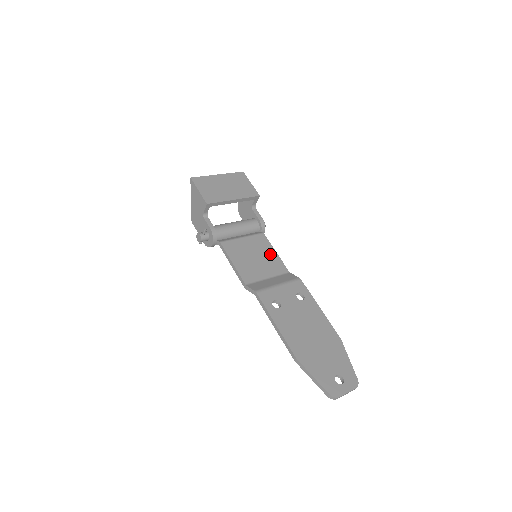
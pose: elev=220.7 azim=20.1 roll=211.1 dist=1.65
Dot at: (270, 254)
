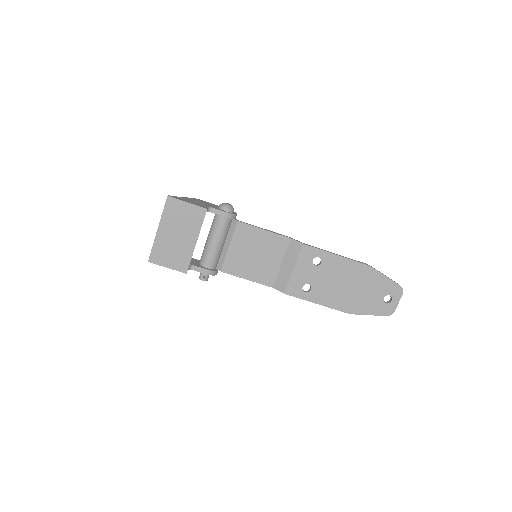
Dot at: (262, 238)
